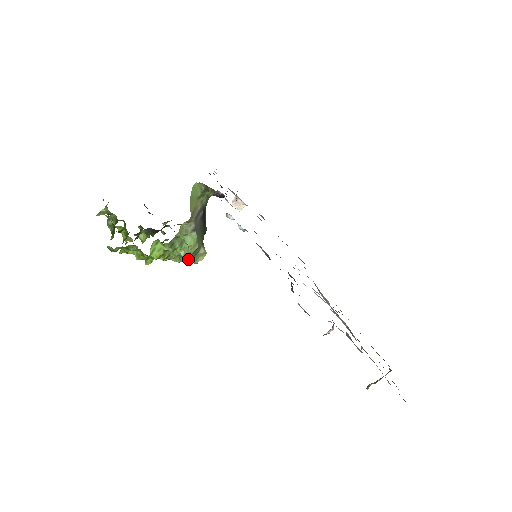
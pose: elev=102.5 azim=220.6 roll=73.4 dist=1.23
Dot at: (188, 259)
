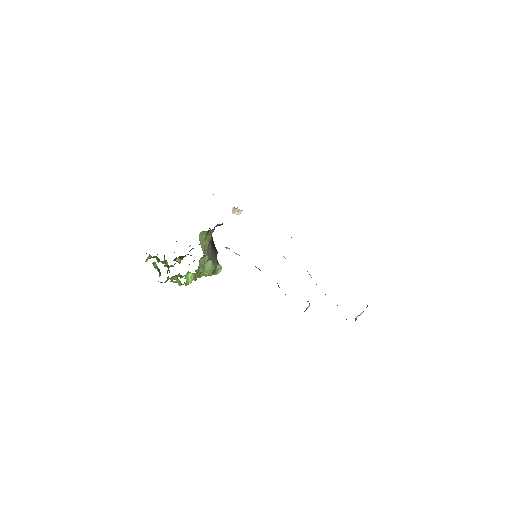
Dot at: occluded
